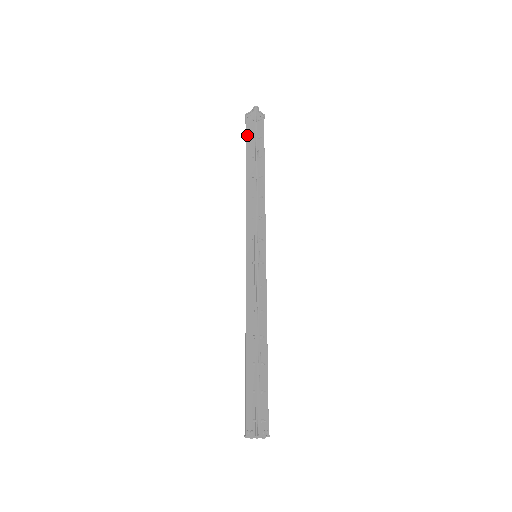
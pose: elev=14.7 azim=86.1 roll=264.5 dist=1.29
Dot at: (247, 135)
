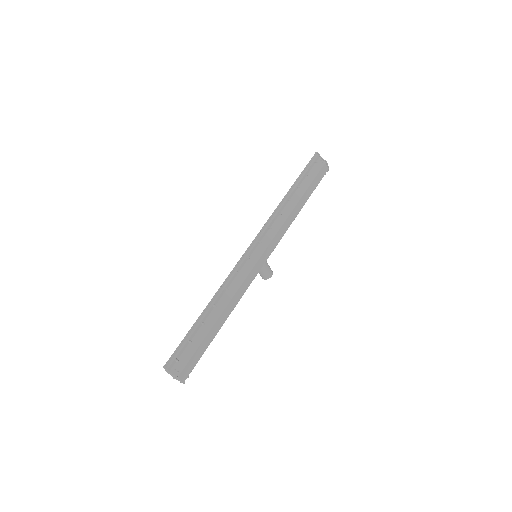
Dot at: occluded
